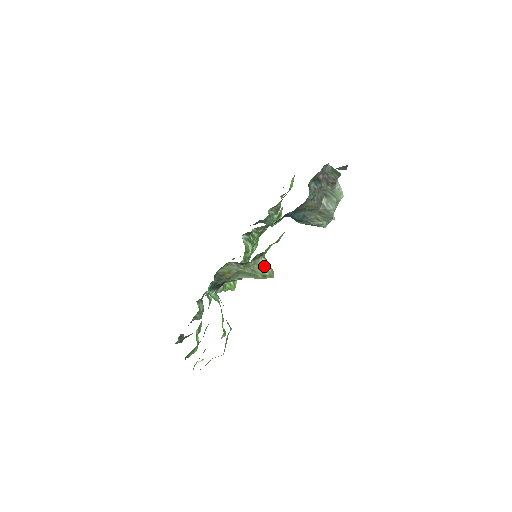
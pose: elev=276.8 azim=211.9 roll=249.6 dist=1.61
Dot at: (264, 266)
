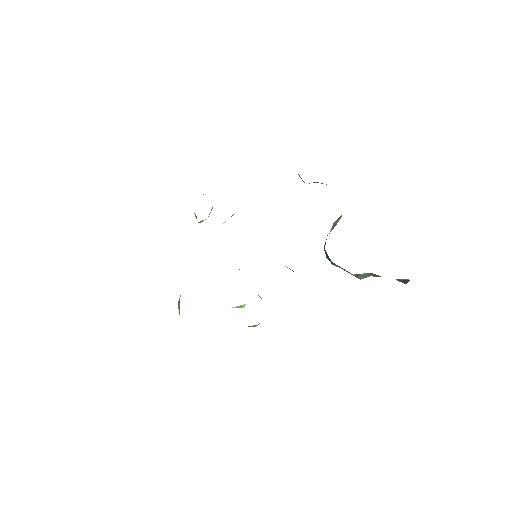
Dot at: (255, 326)
